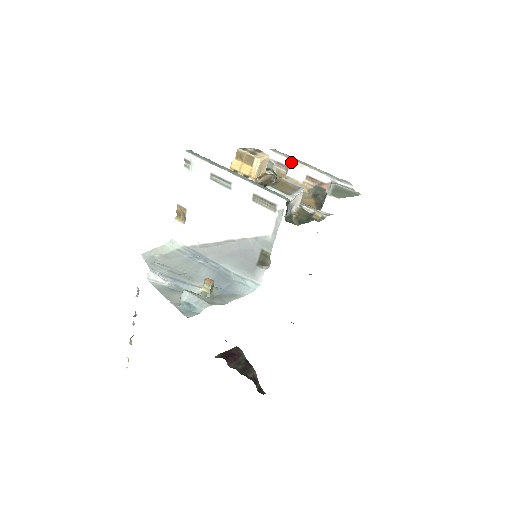
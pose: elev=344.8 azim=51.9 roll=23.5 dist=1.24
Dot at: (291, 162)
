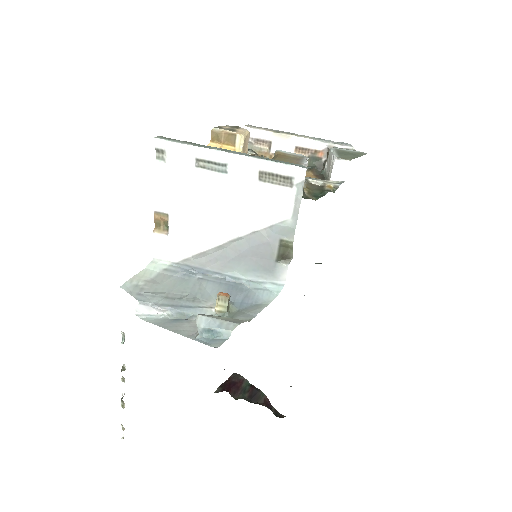
Dot at: (274, 135)
